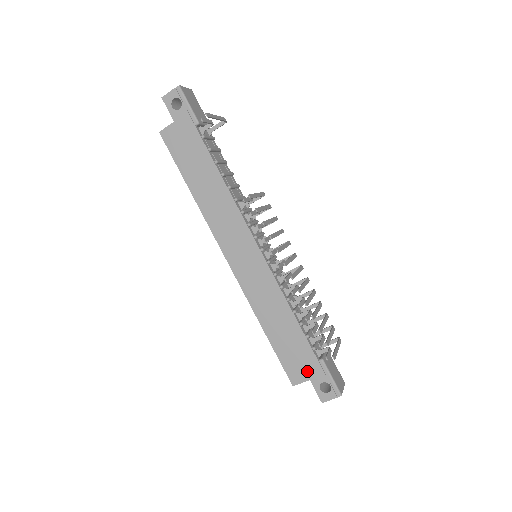
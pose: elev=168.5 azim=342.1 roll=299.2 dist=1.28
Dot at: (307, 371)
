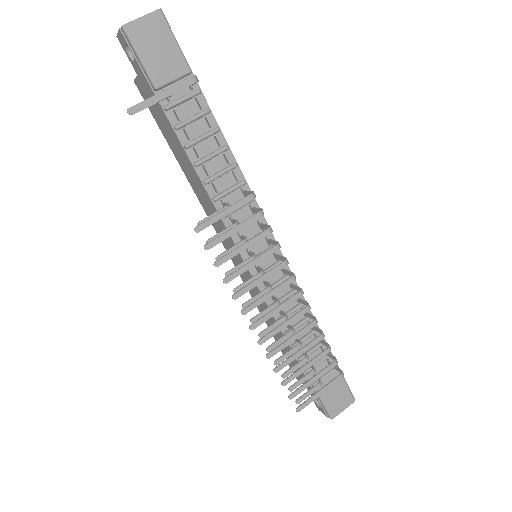
Dot at: occluded
